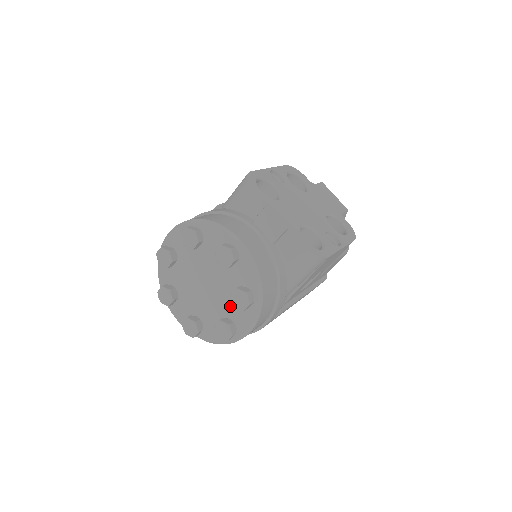
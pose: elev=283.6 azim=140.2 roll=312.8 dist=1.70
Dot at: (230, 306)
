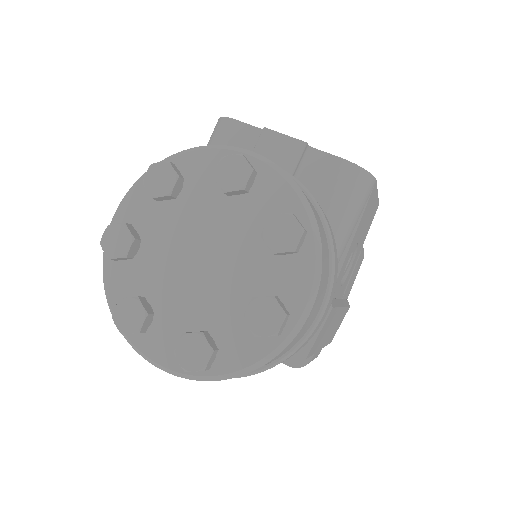
Dot at: (261, 272)
